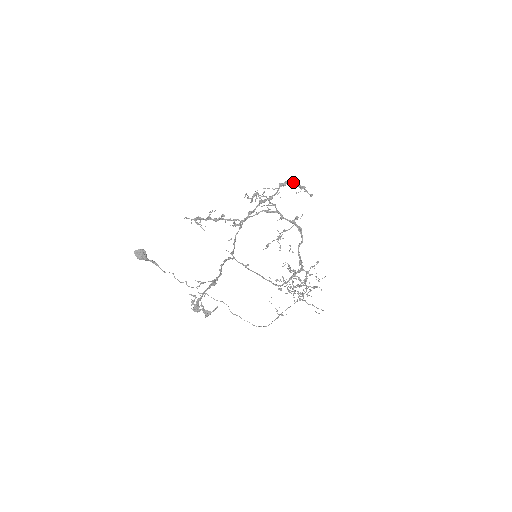
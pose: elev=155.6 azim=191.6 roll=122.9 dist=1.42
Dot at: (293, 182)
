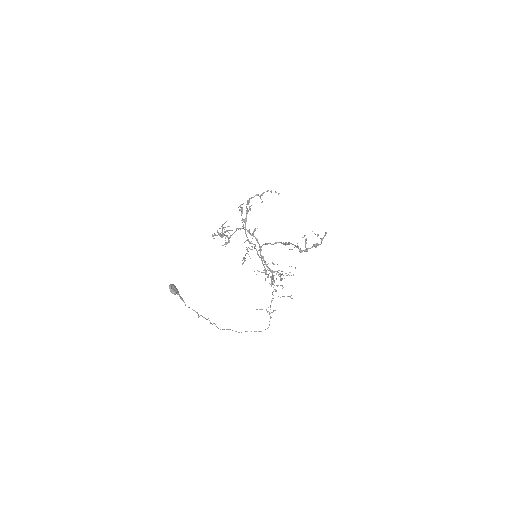
Dot at: (258, 195)
